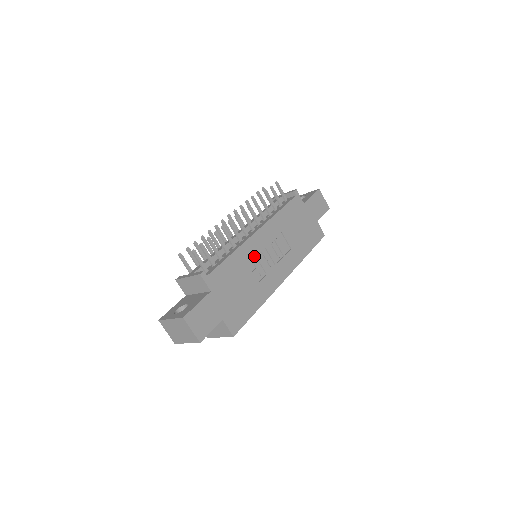
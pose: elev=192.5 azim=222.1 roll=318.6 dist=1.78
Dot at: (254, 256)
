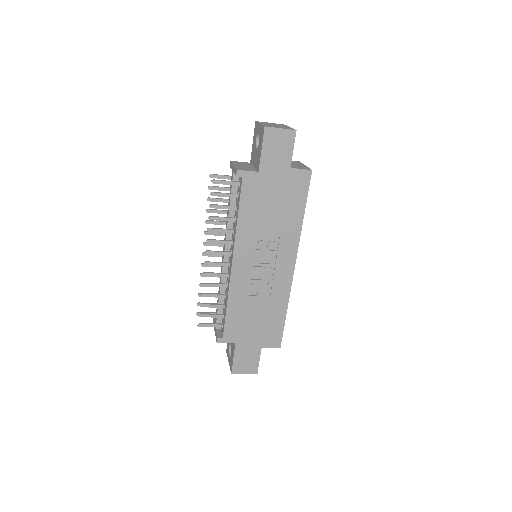
Dot at: (248, 283)
